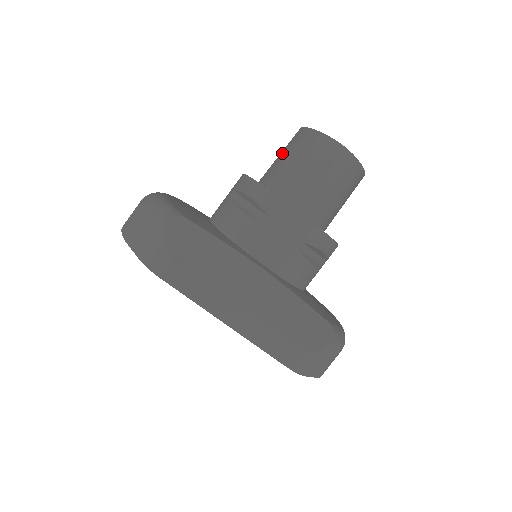
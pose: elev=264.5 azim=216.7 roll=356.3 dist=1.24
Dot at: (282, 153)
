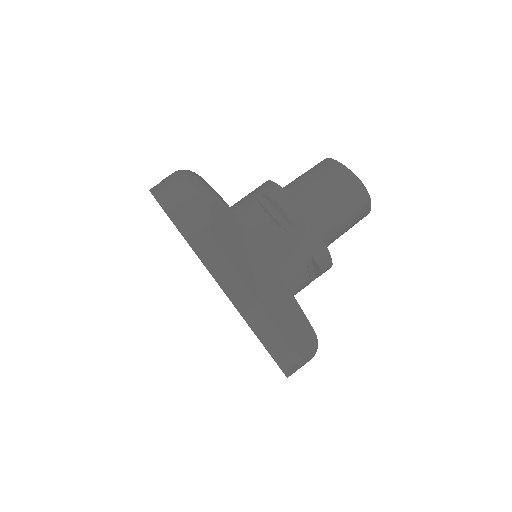
Dot at: (307, 174)
